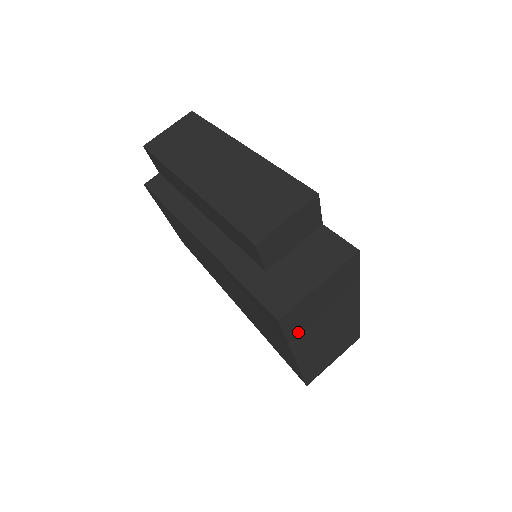
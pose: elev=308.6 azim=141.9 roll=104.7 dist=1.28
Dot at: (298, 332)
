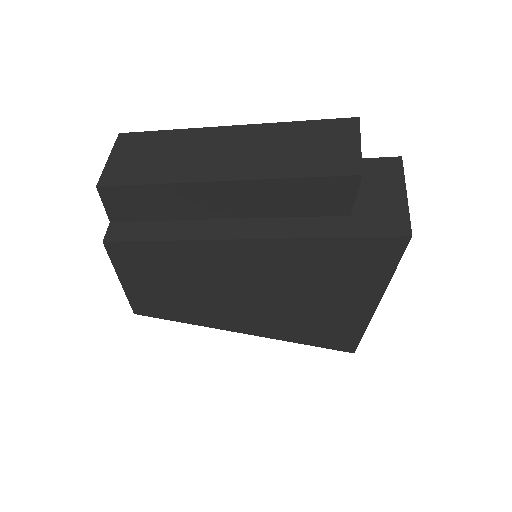
Dot at: occluded
